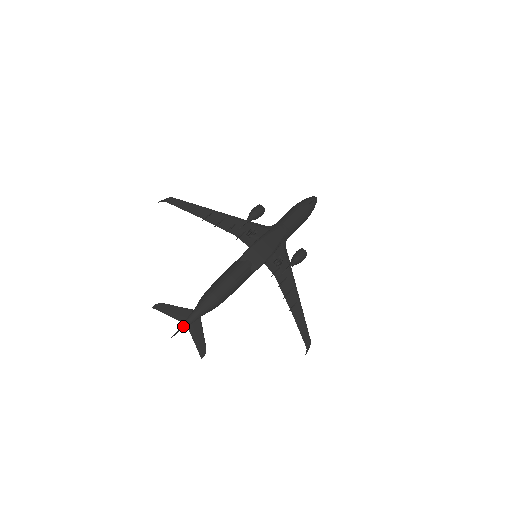
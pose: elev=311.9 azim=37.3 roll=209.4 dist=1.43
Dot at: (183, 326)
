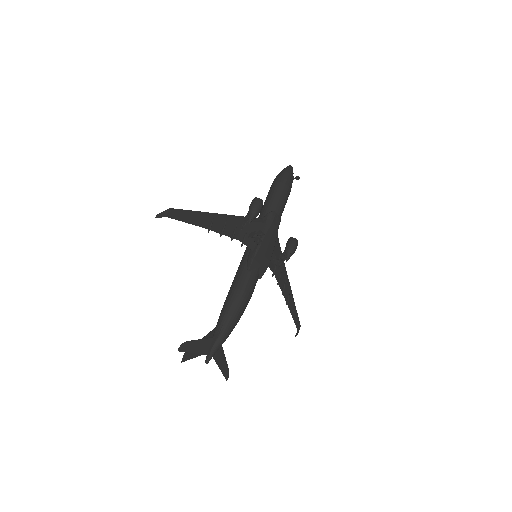
Dot at: (210, 359)
